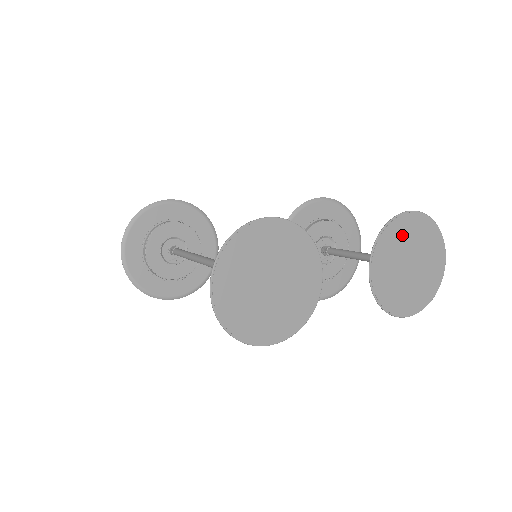
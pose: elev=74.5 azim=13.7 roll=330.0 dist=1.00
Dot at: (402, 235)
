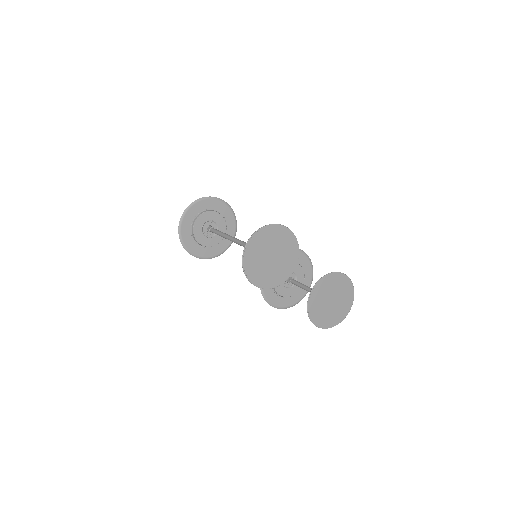
Dot at: (336, 283)
